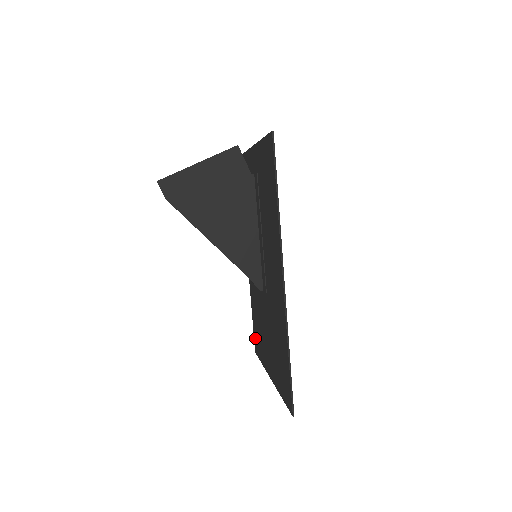
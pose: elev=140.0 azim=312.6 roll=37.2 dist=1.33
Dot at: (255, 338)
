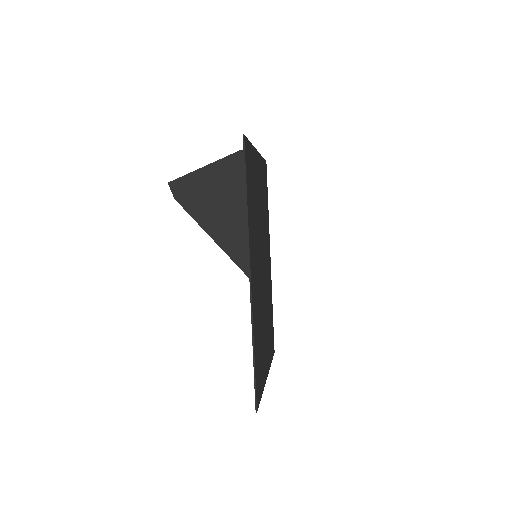
Dot at: occluded
